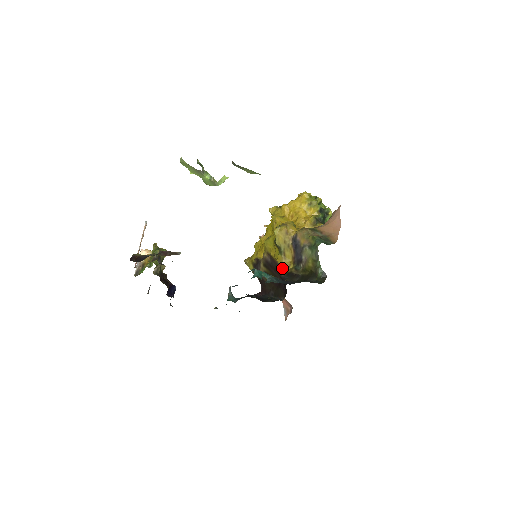
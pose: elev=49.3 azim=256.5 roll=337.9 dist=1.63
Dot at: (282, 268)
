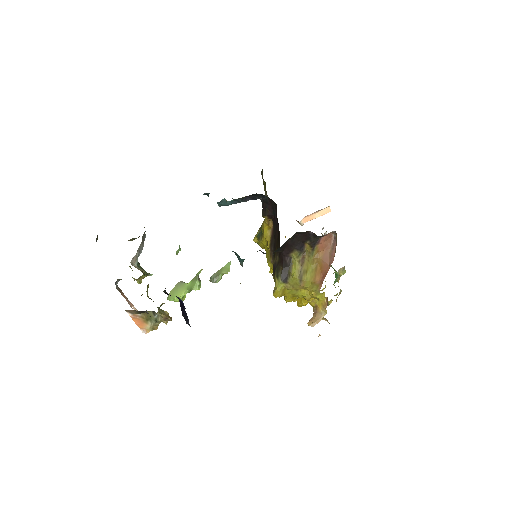
Dot at: occluded
